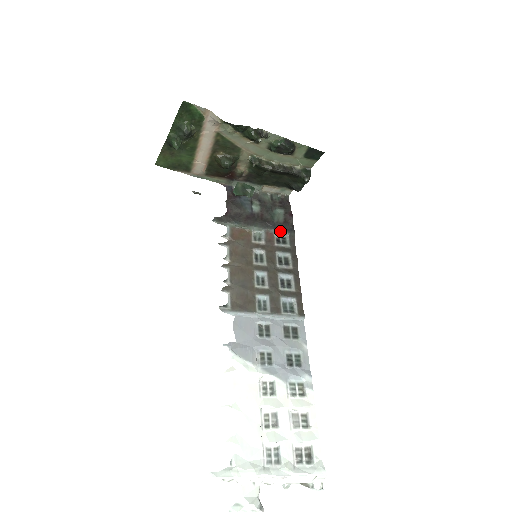
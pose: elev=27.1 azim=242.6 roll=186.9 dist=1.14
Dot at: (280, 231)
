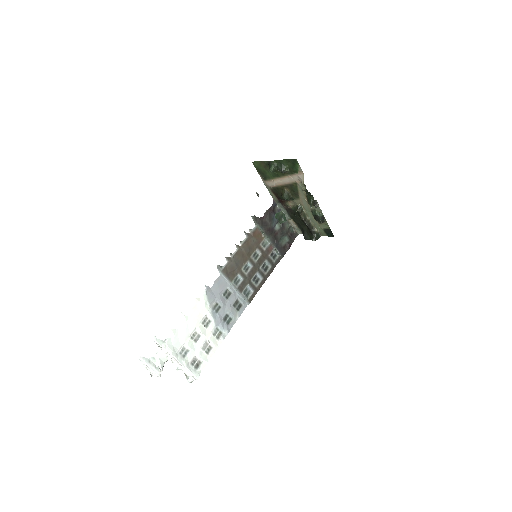
Dot at: (277, 250)
